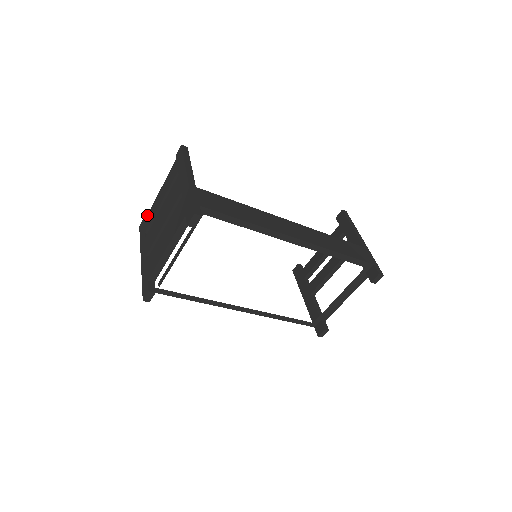
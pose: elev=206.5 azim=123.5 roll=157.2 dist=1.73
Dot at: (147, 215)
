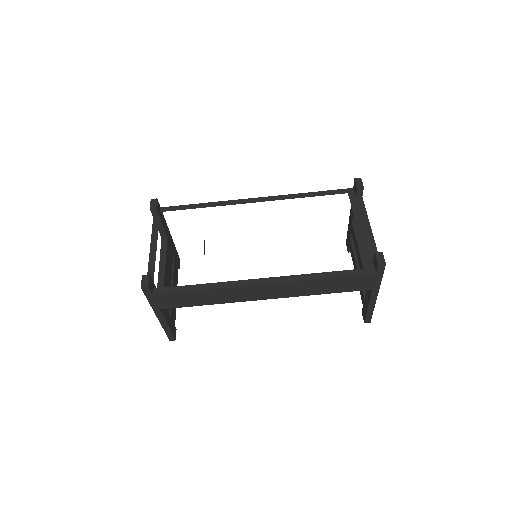
Dot at: occluded
